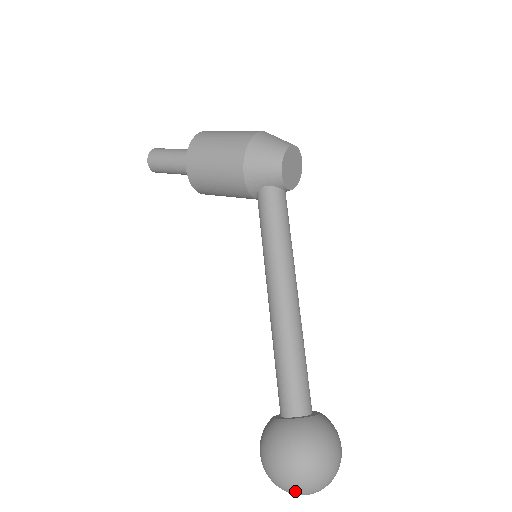
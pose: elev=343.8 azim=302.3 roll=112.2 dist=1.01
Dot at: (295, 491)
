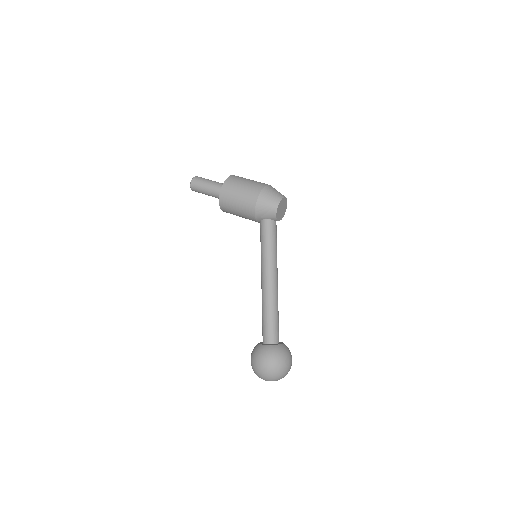
Dot at: (268, 379)
